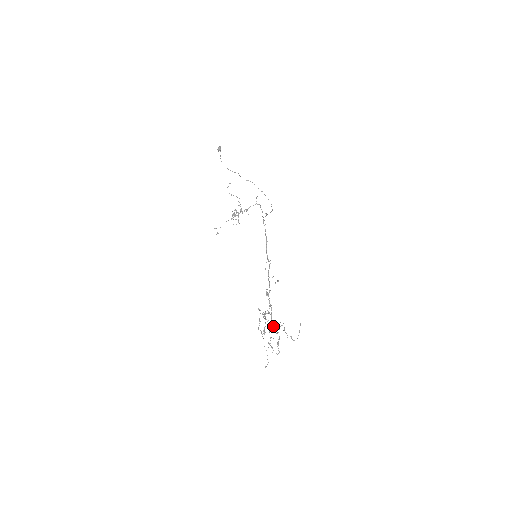
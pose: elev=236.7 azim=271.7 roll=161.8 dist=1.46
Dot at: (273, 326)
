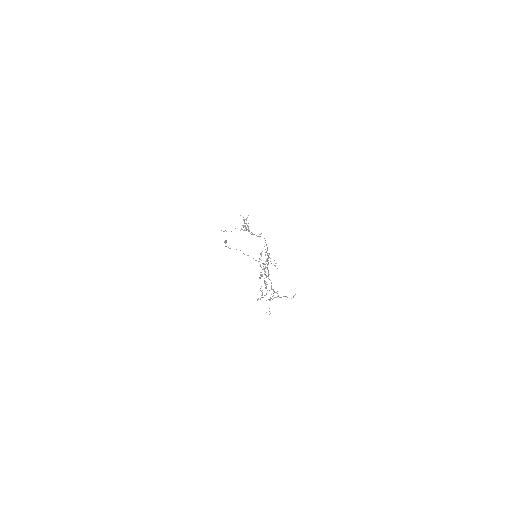
Dot at: (269, 279)
